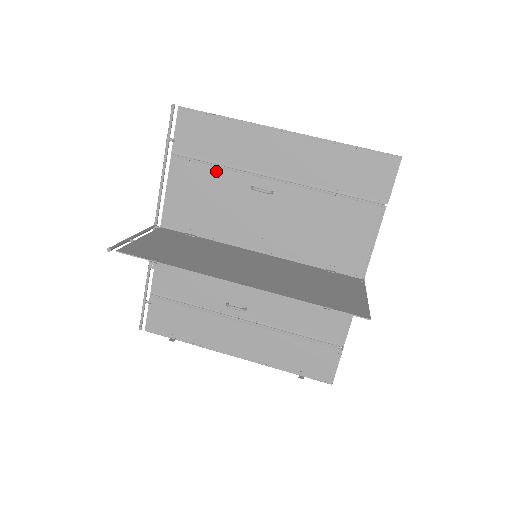
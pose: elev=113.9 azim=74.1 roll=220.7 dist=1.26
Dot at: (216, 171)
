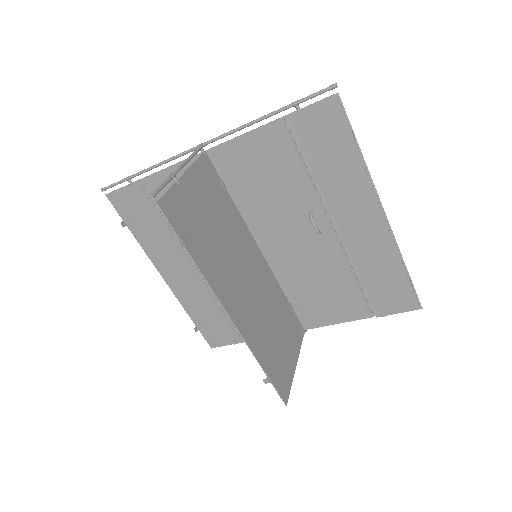
Dot at: (301, 172)
